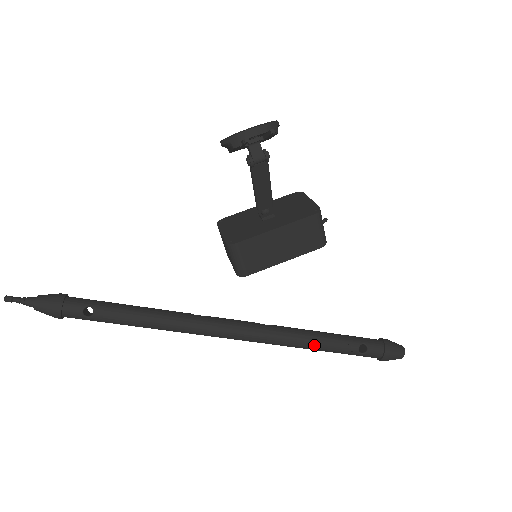
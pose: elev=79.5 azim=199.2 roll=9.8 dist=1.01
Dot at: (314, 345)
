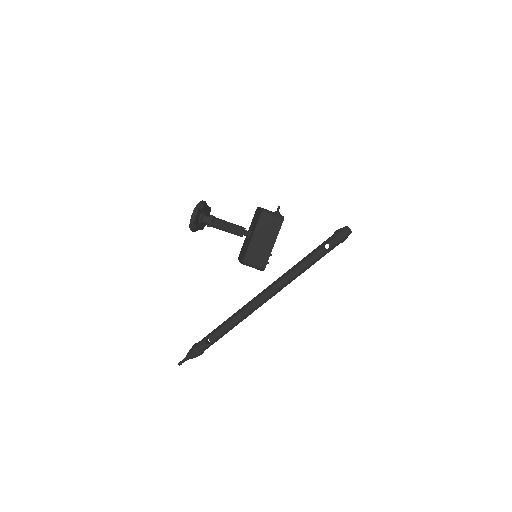
Dot at: (303, 267)
